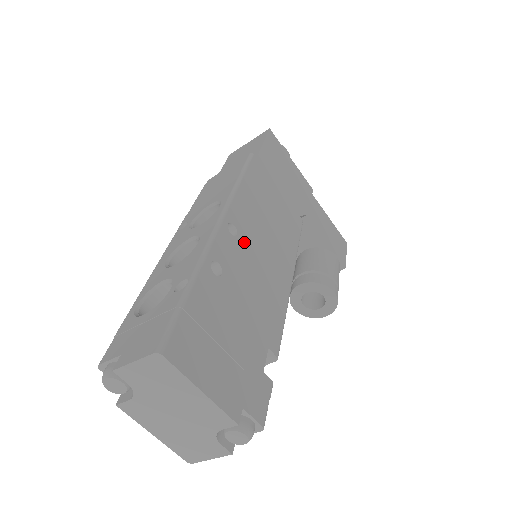
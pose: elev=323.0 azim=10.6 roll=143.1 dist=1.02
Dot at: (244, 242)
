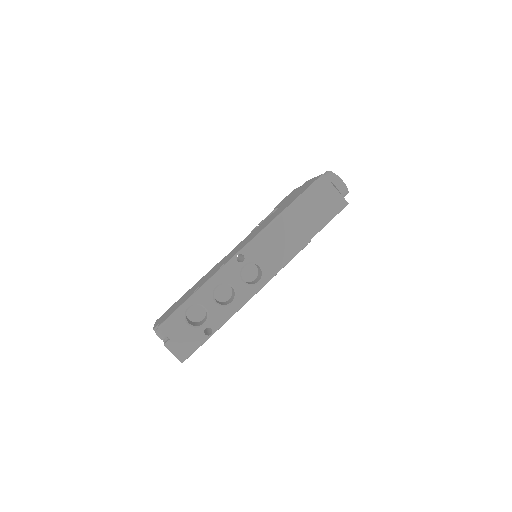
Dot at: occluded
